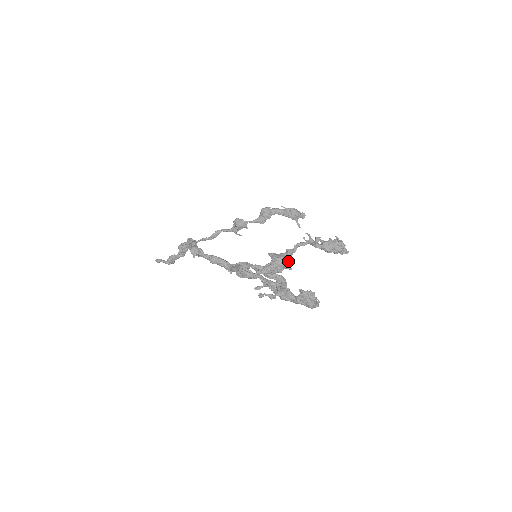
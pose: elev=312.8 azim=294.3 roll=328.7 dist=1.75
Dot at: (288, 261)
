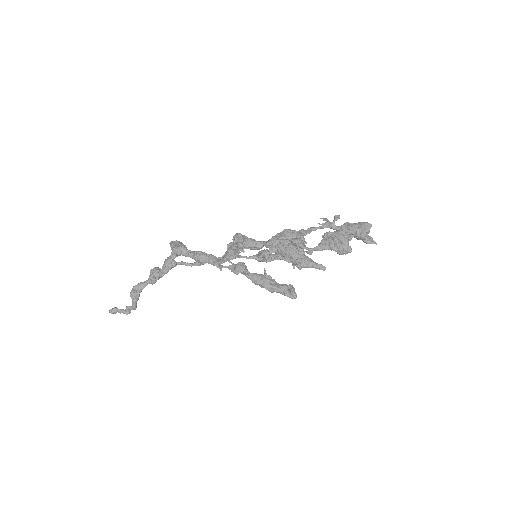
Dot at: (302, 234)
